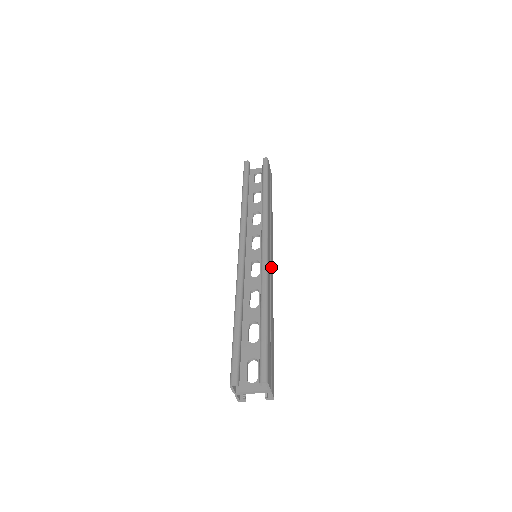
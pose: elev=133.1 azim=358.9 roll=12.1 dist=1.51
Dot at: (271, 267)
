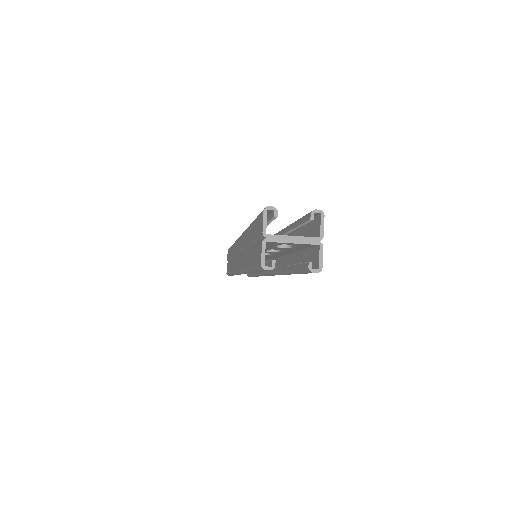
Dot at: occluded
